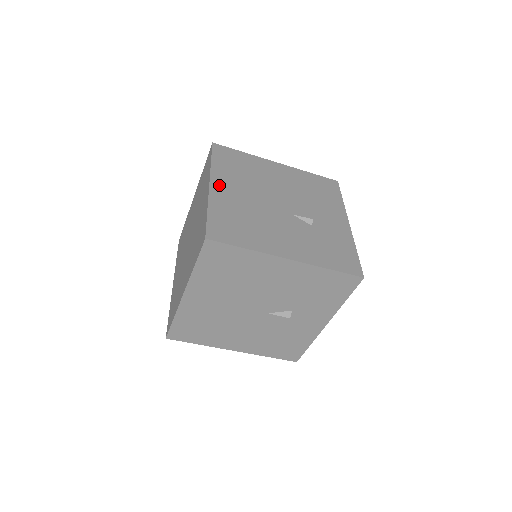
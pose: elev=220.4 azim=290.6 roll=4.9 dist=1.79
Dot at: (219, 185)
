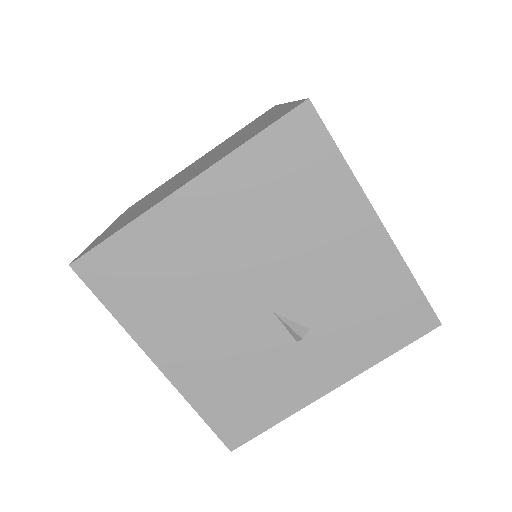
Dot at: occluded
